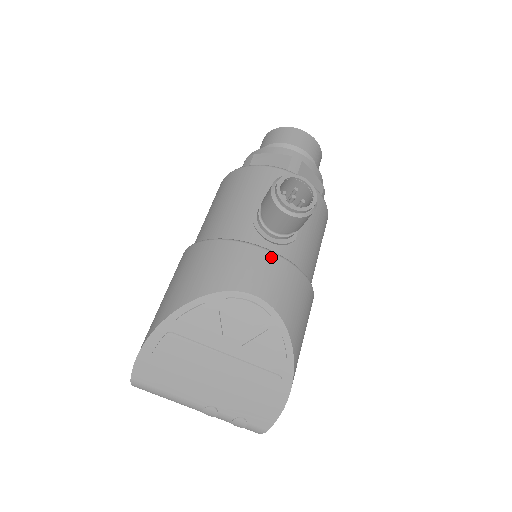
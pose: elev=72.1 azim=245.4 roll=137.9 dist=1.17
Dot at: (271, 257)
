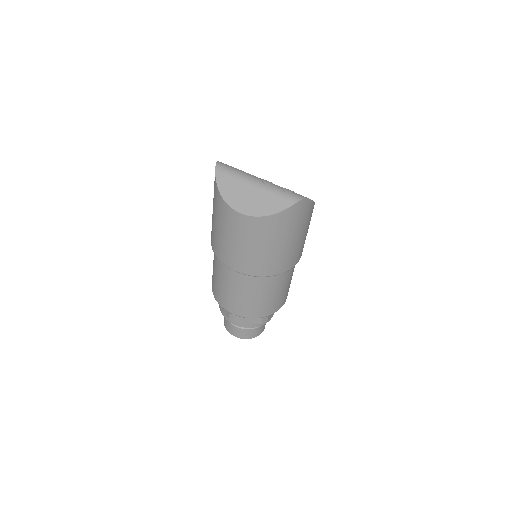
Dot at: occluded
